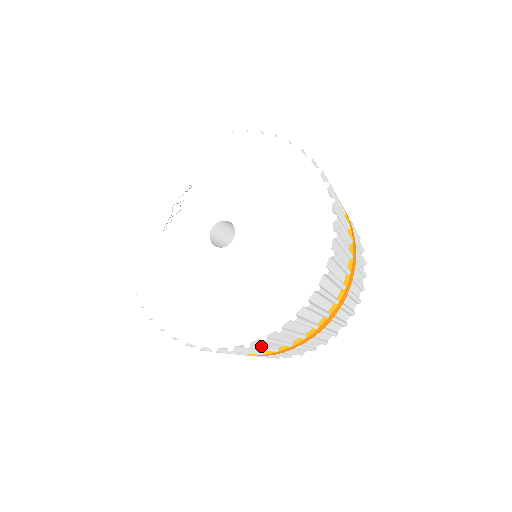
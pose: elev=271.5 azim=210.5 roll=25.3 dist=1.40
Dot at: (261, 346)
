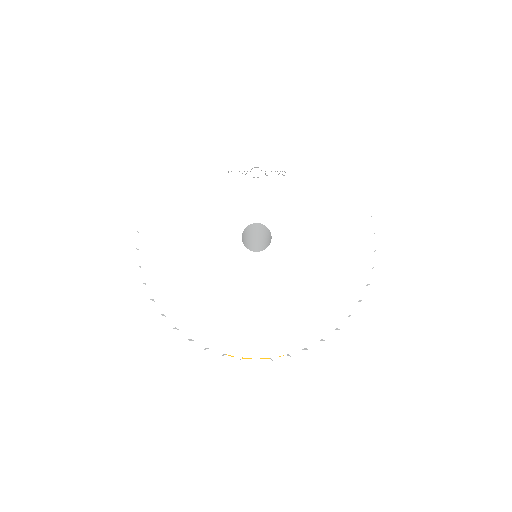
Dot at: occluded
